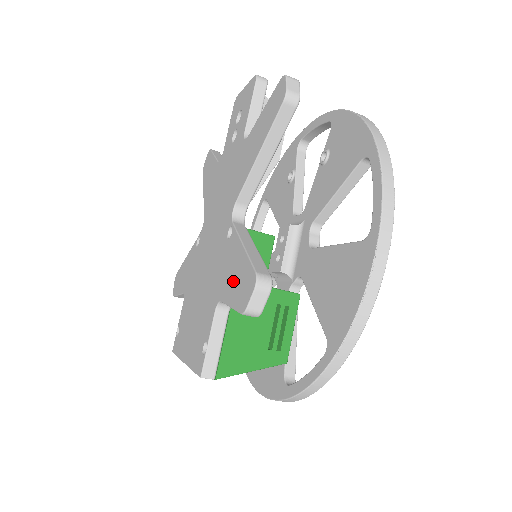
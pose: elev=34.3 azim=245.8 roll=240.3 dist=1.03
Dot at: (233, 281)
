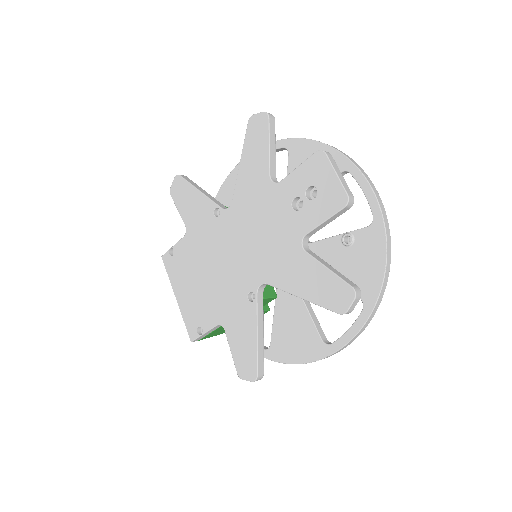
Dot at: (240, 342)
